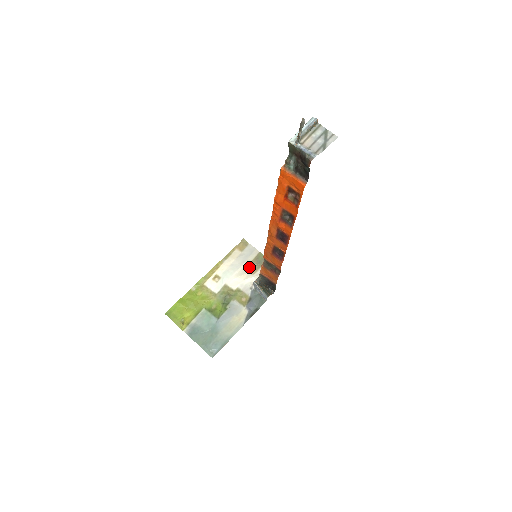
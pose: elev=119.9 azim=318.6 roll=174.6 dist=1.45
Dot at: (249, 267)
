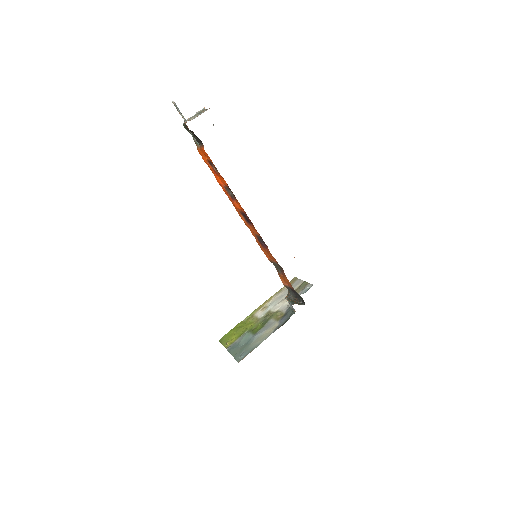
Dot at: occluded
